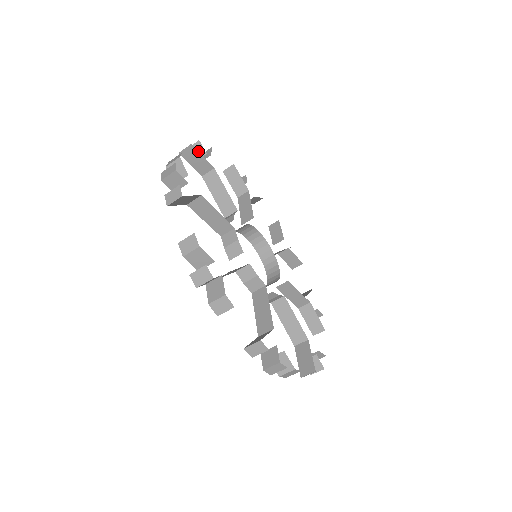
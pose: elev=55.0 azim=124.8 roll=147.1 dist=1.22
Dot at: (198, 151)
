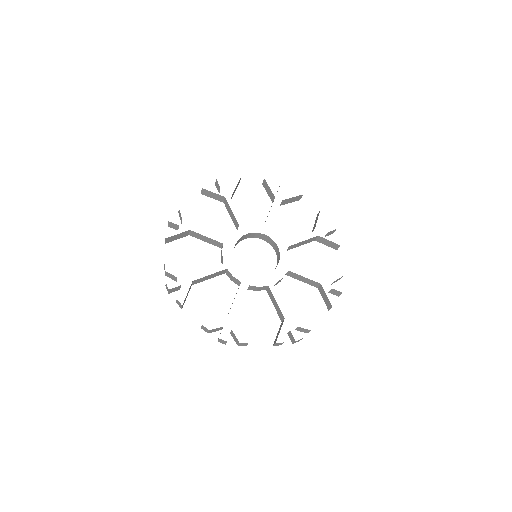
Dot at: (185, 298)
